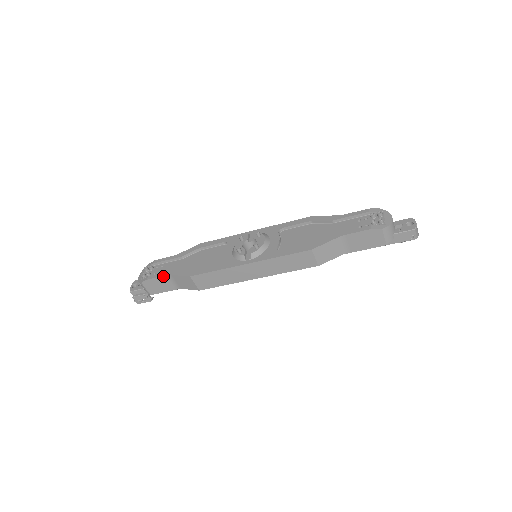
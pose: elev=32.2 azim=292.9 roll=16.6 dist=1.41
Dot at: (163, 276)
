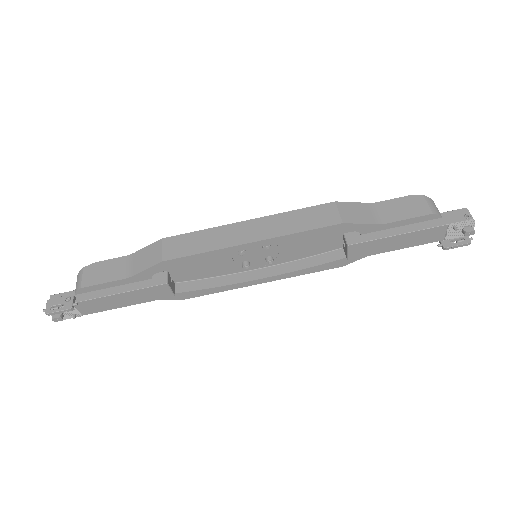
Dot at: (121, 257)
